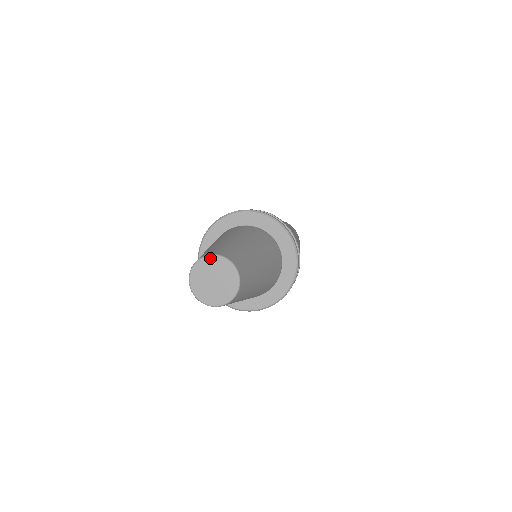
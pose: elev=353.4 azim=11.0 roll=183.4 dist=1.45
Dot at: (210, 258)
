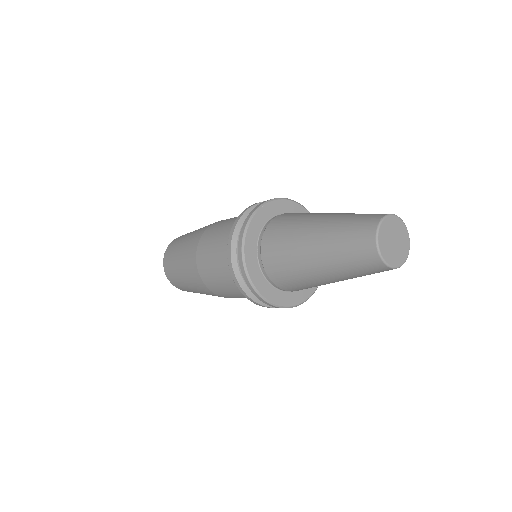
Dot at: (400, 220)
